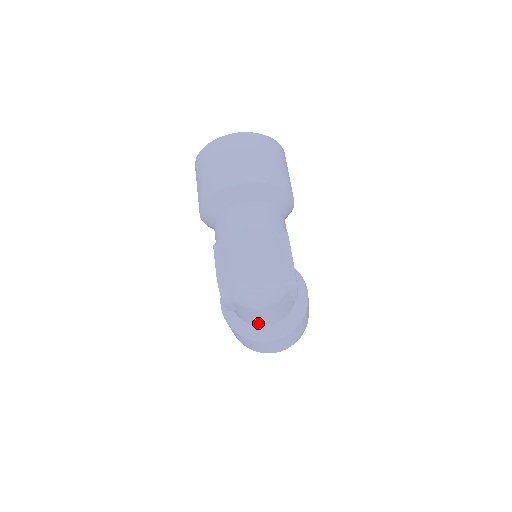
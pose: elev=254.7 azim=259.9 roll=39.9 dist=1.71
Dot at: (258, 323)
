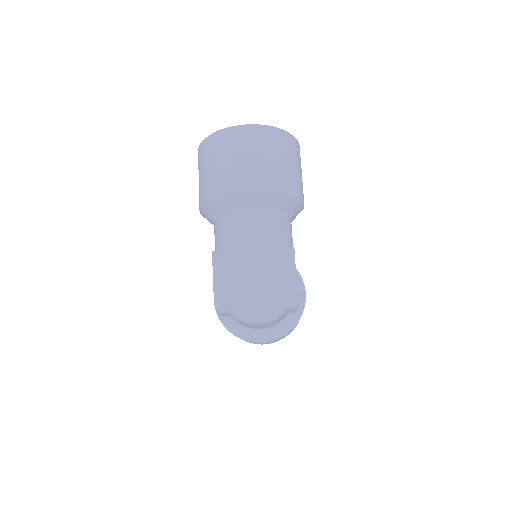
Dot at: occluded
